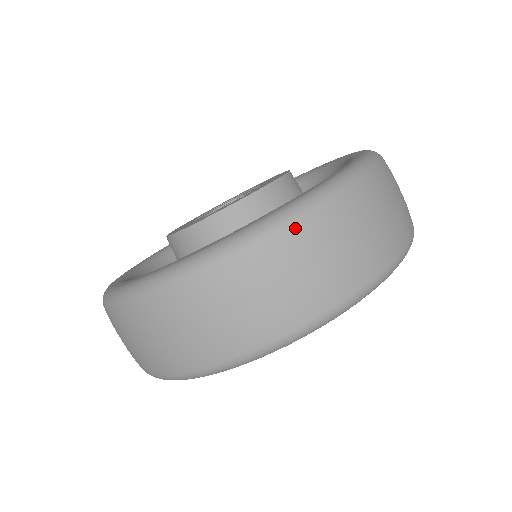
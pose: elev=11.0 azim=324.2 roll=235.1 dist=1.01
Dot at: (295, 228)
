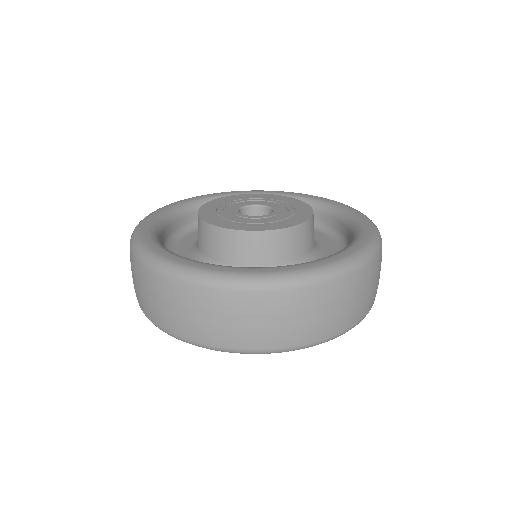
Dot at: (378, 257)
